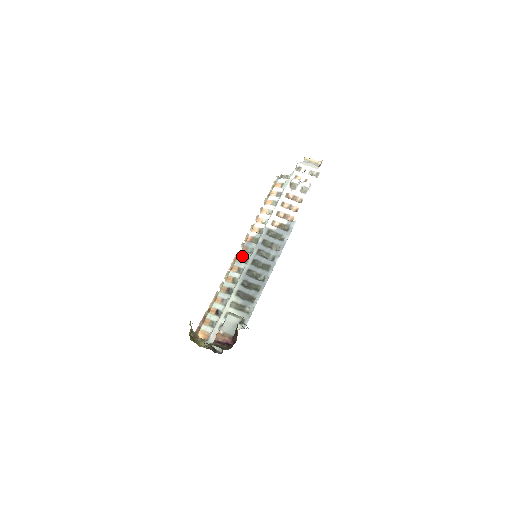
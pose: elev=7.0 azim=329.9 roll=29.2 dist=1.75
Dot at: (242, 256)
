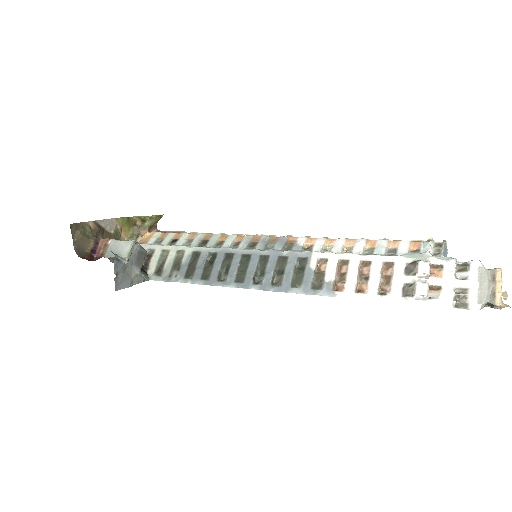
Dot at: (260, 240)
